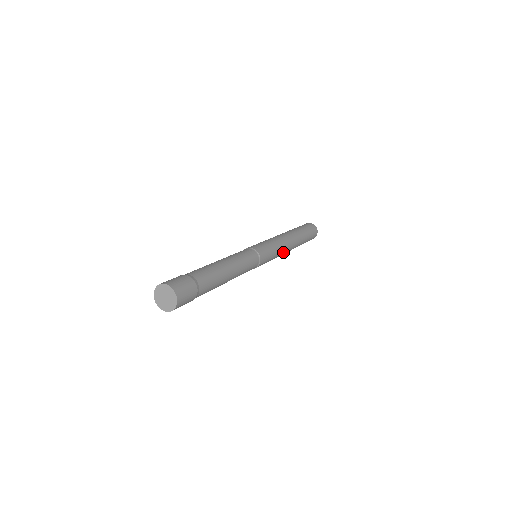
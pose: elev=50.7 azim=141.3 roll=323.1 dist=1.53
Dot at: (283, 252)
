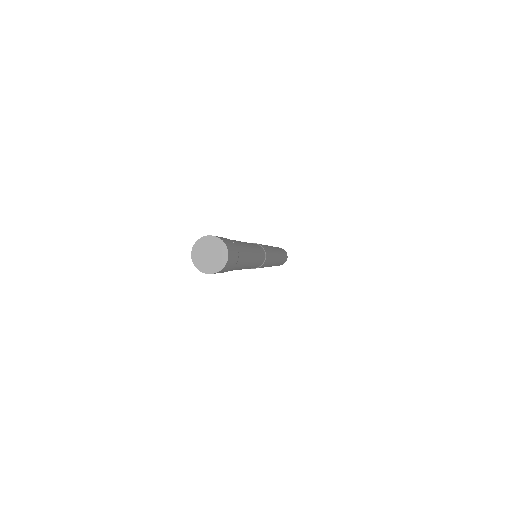
Dot at: (268, 266)
